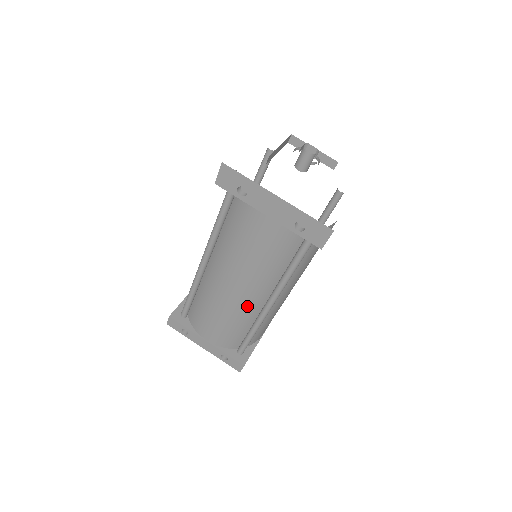
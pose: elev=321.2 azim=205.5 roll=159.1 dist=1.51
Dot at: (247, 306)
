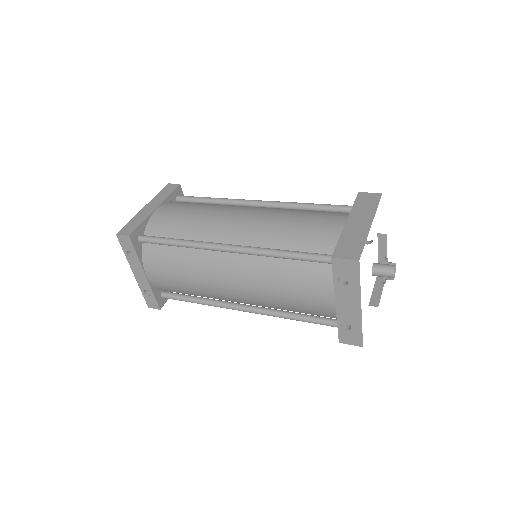
Dot at: (224, 297)
